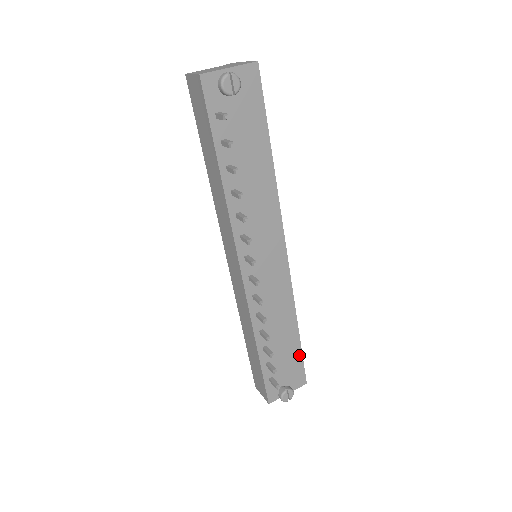
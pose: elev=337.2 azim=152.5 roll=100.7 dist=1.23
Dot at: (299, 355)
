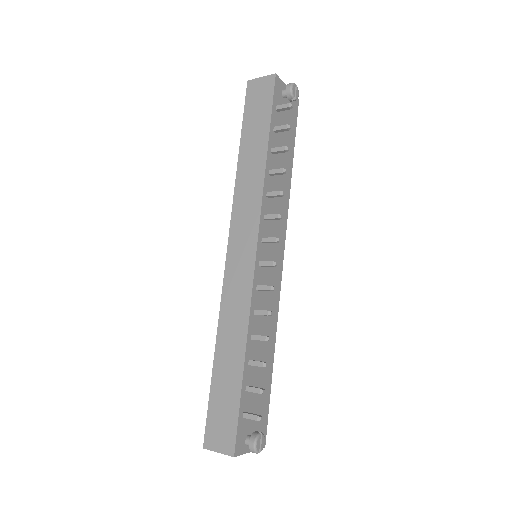
Dot at: (268, 397)
